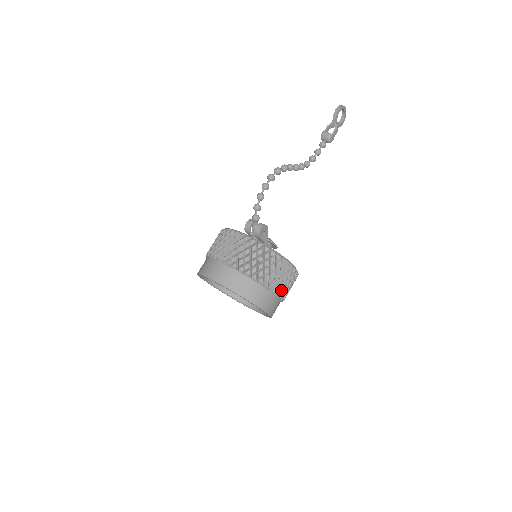
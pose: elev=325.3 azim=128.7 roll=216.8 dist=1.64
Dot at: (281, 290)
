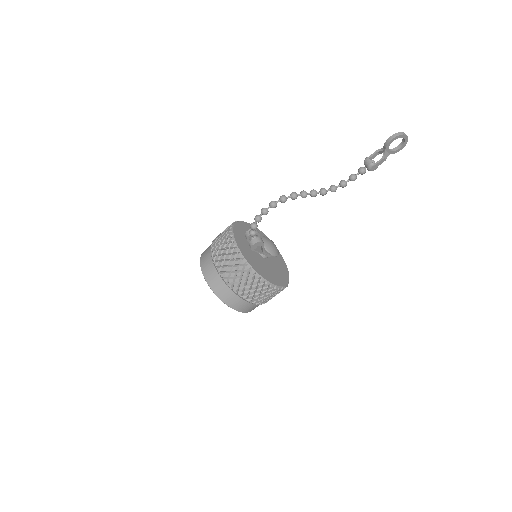
Dot at: (257, 300)
